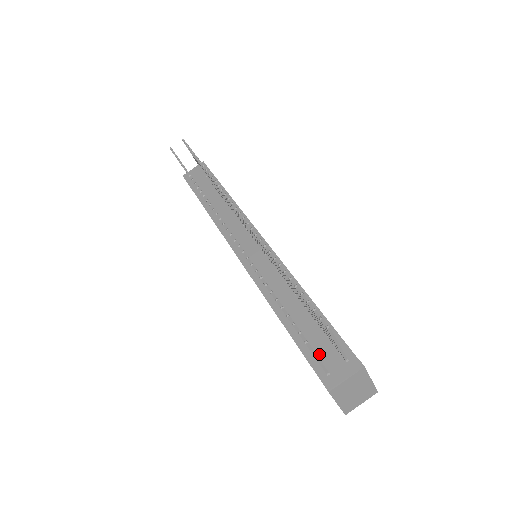
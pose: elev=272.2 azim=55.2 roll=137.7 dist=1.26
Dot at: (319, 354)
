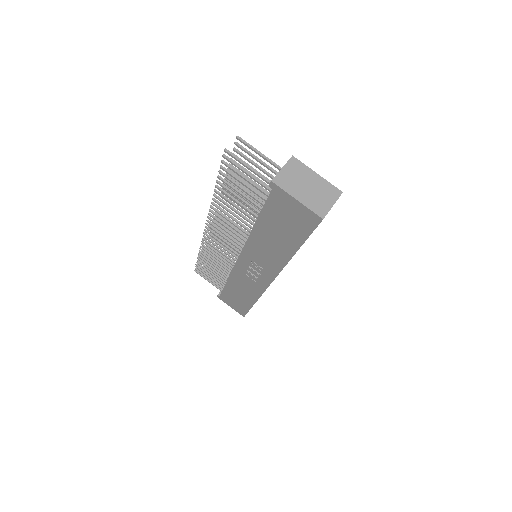
Dot at: occluded
